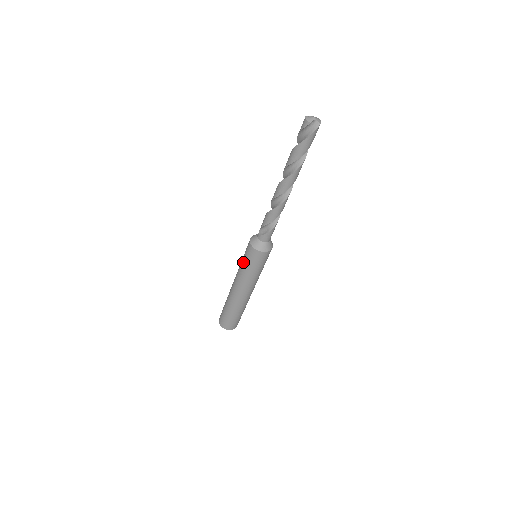
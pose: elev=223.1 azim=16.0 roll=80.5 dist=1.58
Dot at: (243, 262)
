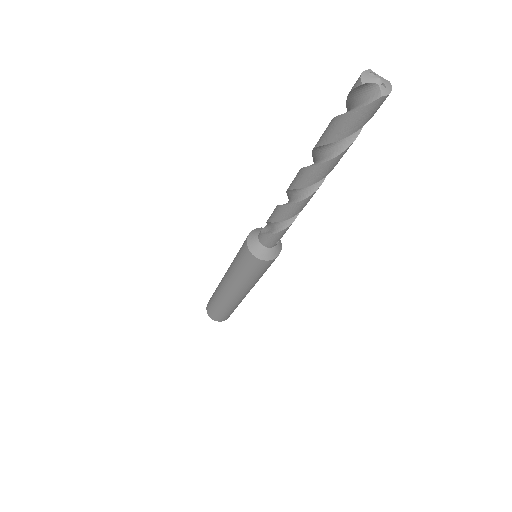
Dot at: occluded
